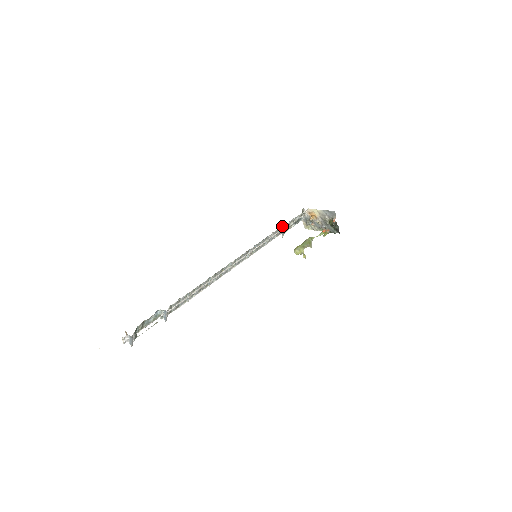
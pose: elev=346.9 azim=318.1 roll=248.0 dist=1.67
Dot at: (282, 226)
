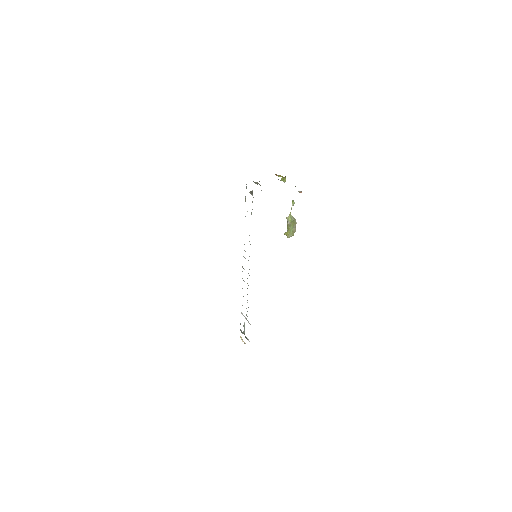
Dot at: occluded
